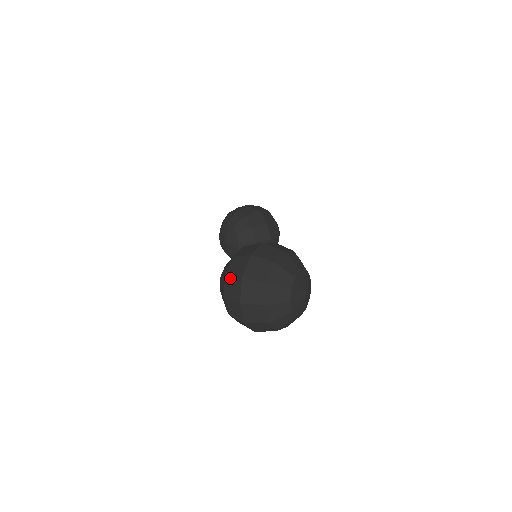
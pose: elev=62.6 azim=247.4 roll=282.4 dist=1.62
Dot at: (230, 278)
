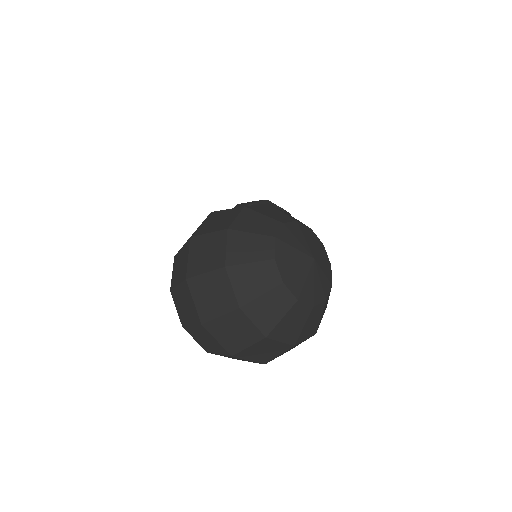
Dot at: (175, 290)
